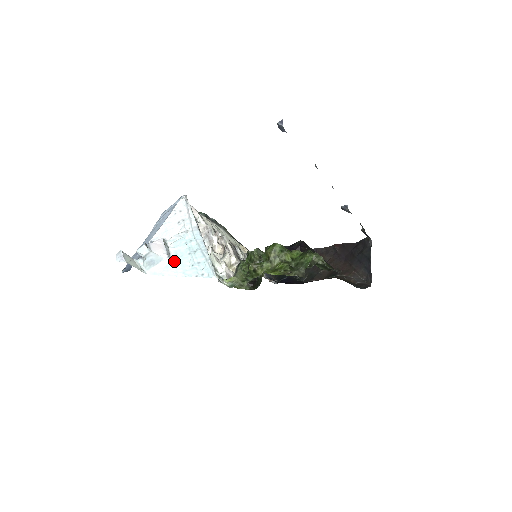
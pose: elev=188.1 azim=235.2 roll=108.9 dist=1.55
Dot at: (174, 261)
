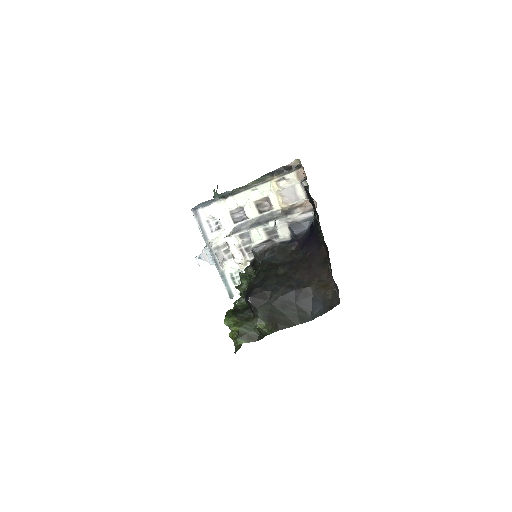
Dot at: occluded
